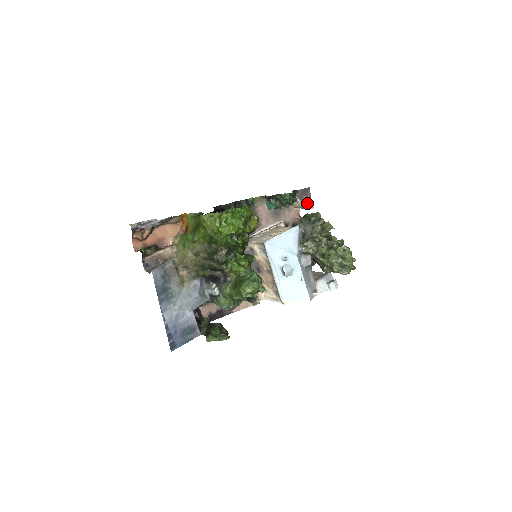
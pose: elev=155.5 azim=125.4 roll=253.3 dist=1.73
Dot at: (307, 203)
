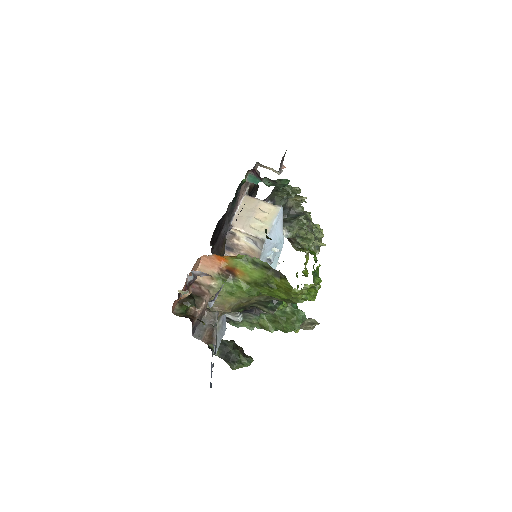
Dot at: (281, 168)
